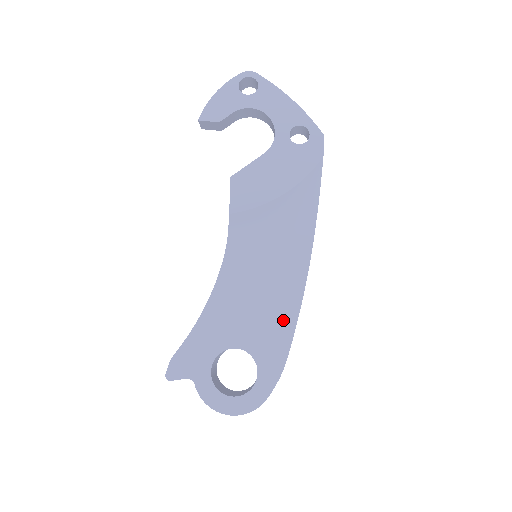
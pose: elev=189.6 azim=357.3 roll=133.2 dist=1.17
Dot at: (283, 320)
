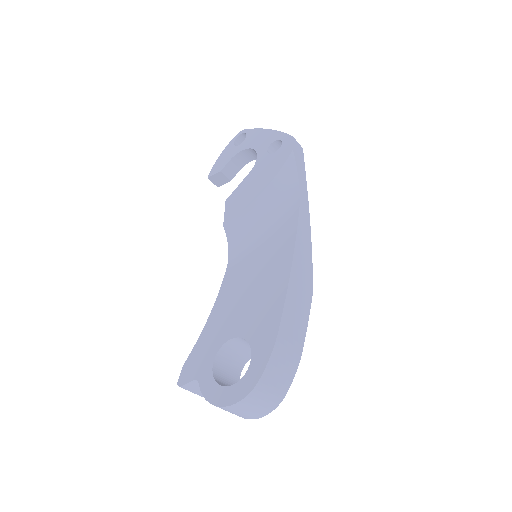
Dot at: (274, 297)
